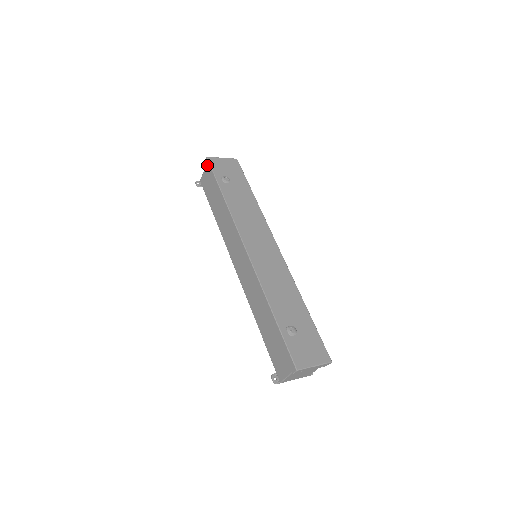
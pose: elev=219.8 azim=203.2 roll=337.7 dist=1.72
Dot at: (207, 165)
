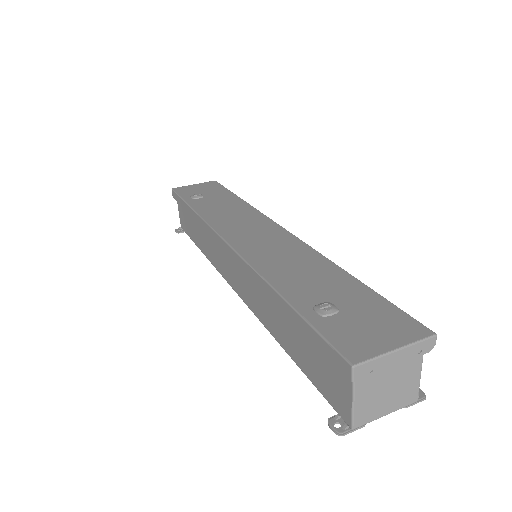
Dot at: (174, 197)
